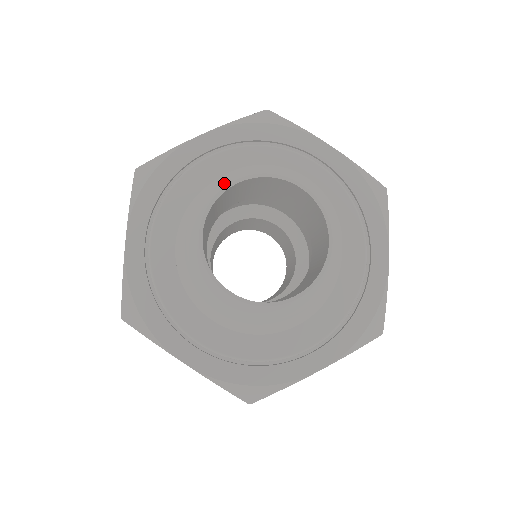
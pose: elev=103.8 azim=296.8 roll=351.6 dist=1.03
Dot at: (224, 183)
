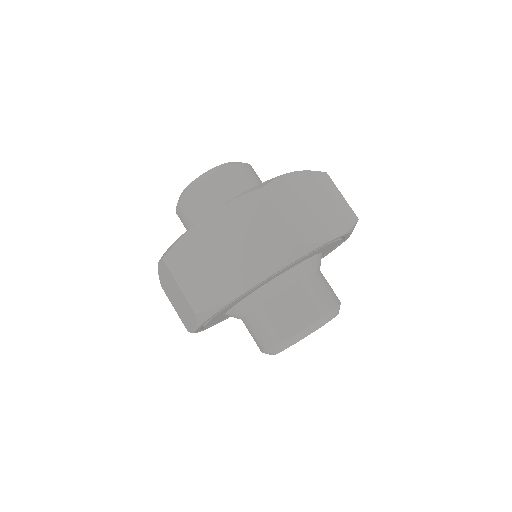
Dot at: occluded
